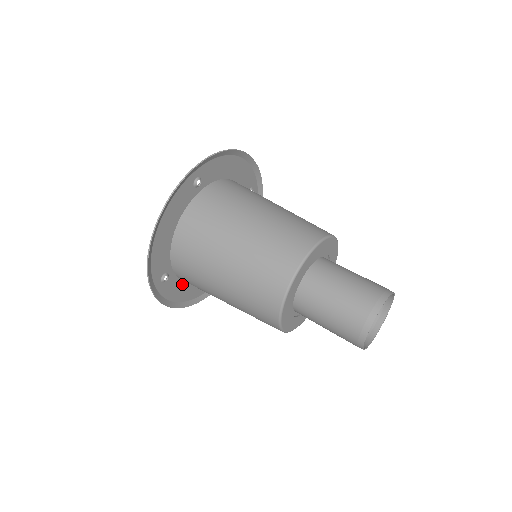
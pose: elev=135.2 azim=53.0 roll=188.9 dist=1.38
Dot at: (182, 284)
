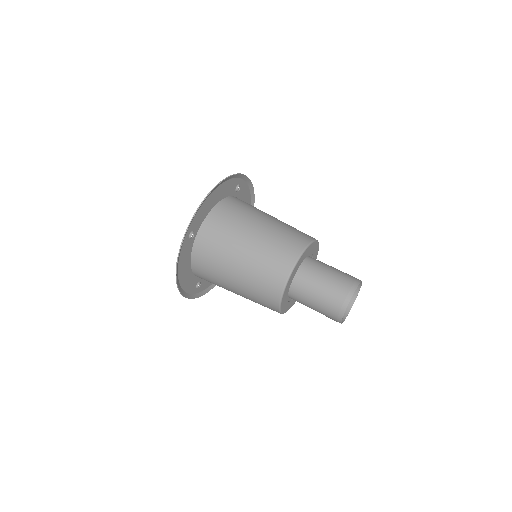
Dot at: (188, 258)
